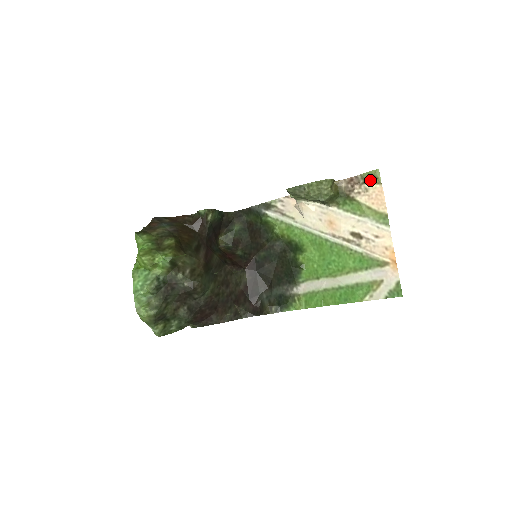
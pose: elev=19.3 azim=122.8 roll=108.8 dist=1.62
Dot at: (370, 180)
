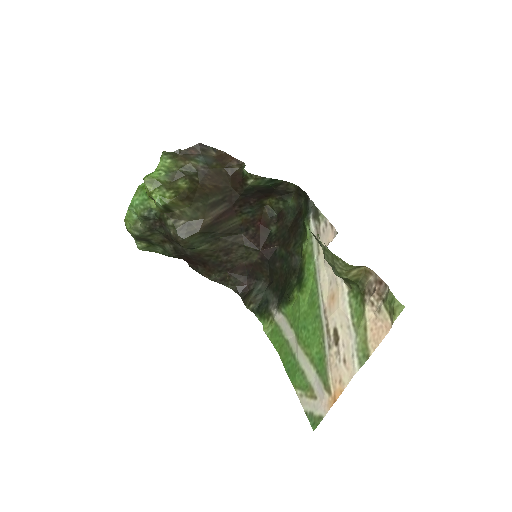
Dot at: (389, 306)
